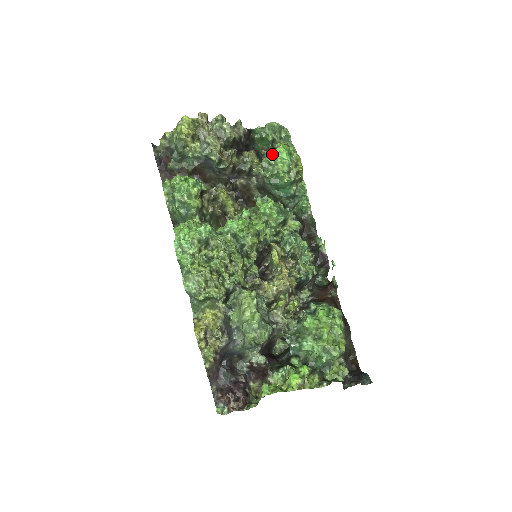
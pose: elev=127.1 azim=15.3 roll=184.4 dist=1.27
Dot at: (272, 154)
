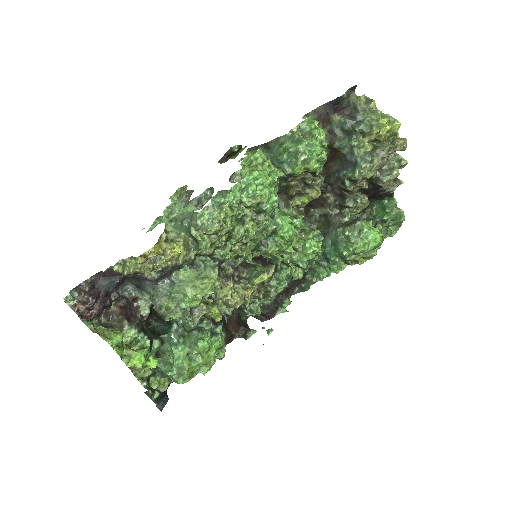
Dot at: (372, 231)
